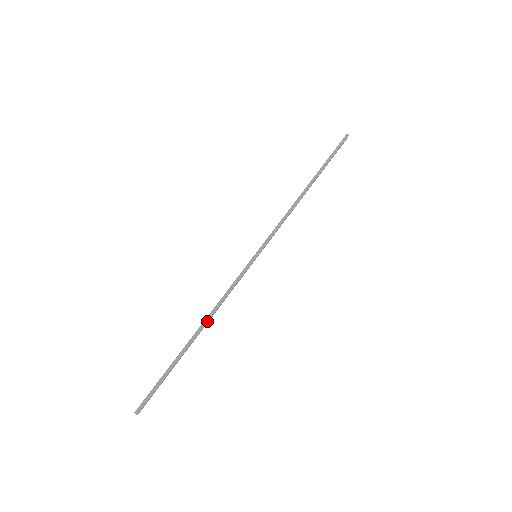
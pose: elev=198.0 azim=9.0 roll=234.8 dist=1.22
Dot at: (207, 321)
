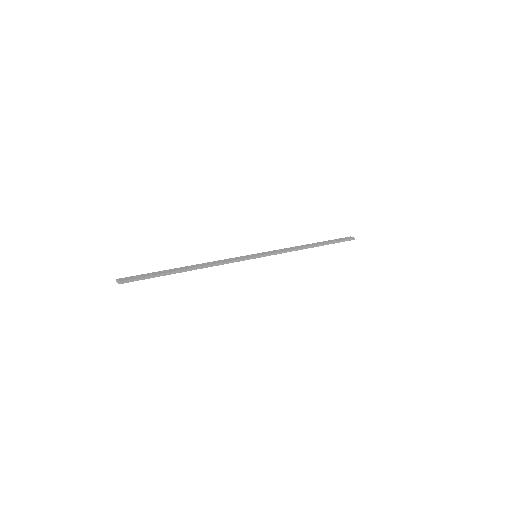
Dot at: (202, 268)
